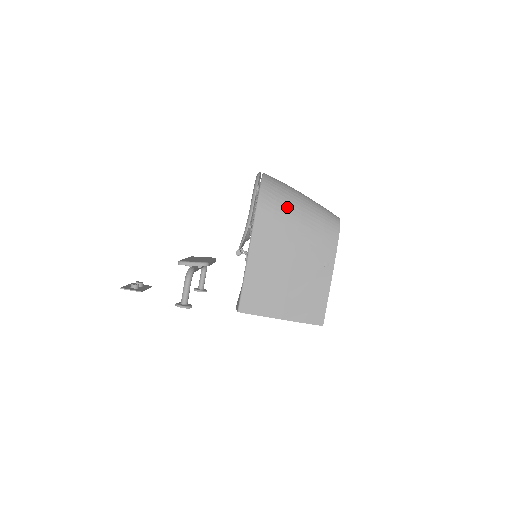
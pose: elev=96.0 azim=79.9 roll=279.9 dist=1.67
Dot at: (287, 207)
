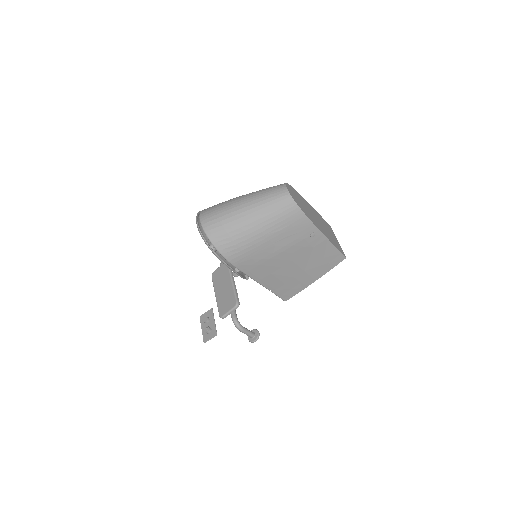
Dot at: (247, 239)
